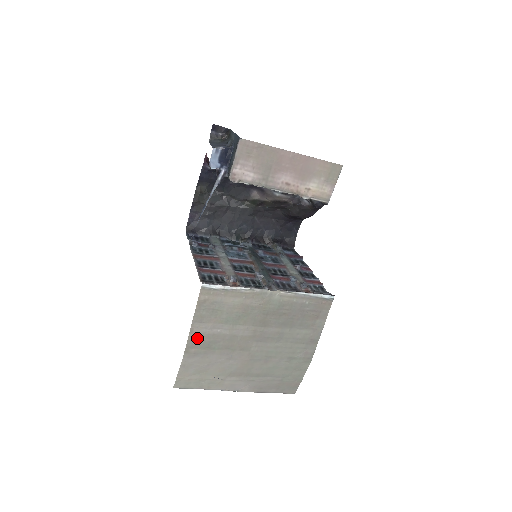
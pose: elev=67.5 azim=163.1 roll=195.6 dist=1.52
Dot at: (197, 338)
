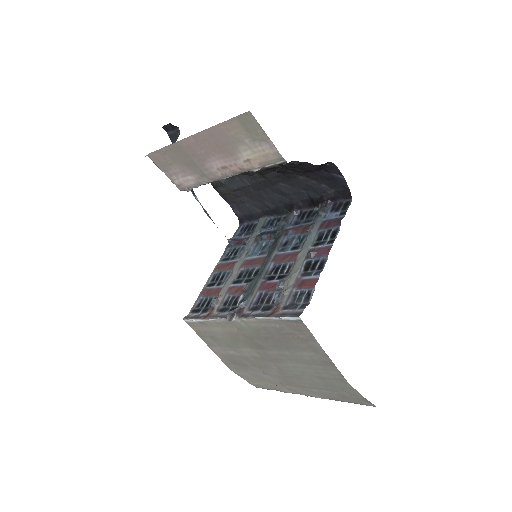
Dot at: (225, 357)
